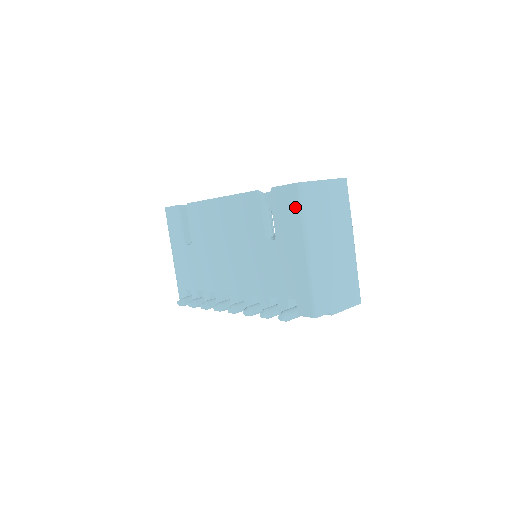
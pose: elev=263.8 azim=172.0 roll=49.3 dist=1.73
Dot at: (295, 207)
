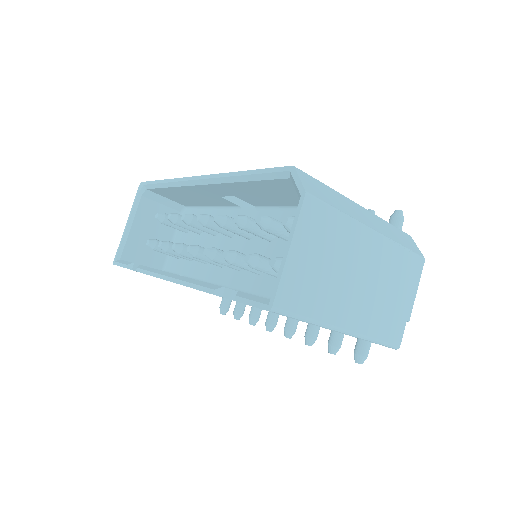
Dot at: occluded
